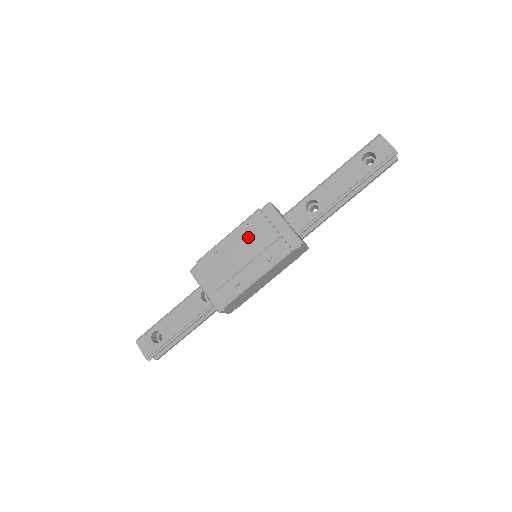
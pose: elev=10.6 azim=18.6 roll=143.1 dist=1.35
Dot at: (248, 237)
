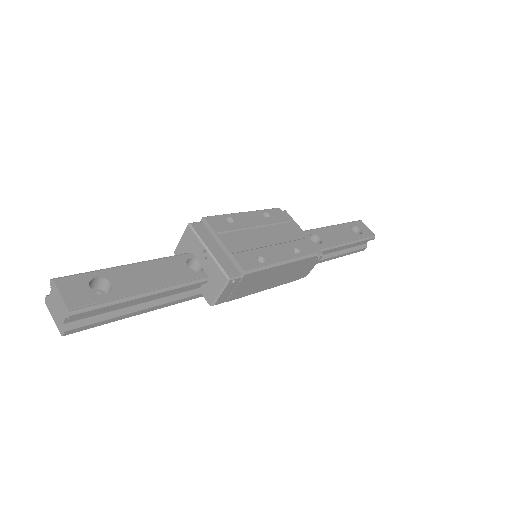
Dot at: (269, 223)
